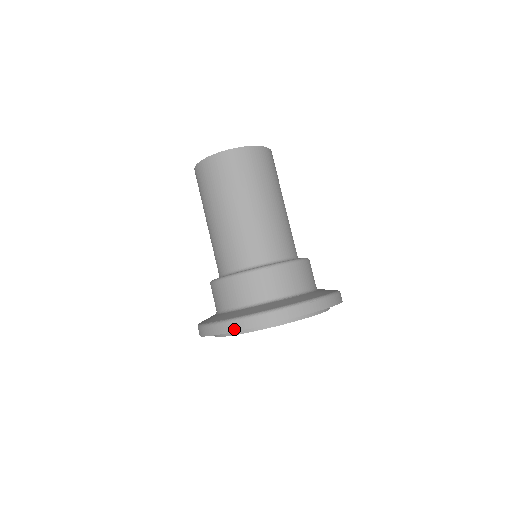
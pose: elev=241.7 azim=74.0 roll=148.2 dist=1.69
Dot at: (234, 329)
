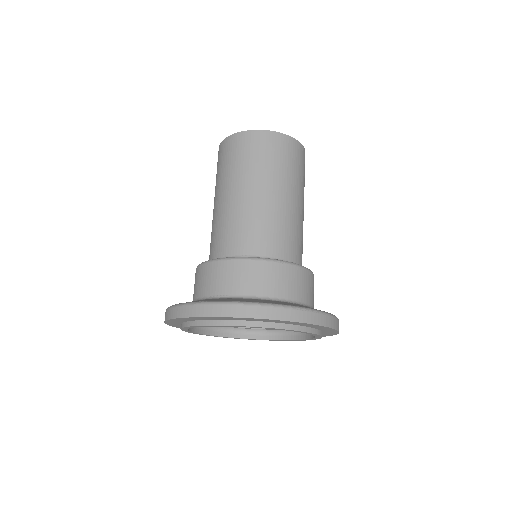
Dot at: (231, 314)
